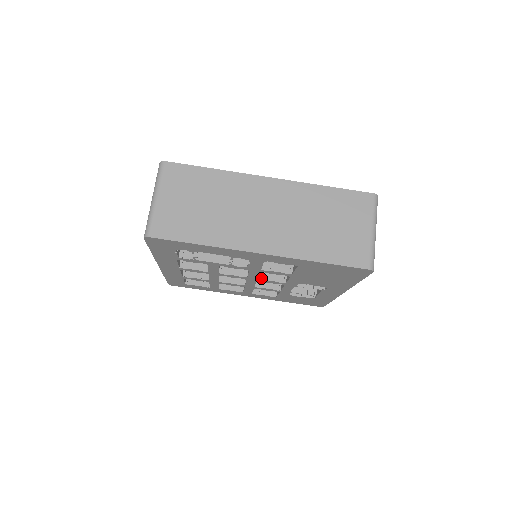
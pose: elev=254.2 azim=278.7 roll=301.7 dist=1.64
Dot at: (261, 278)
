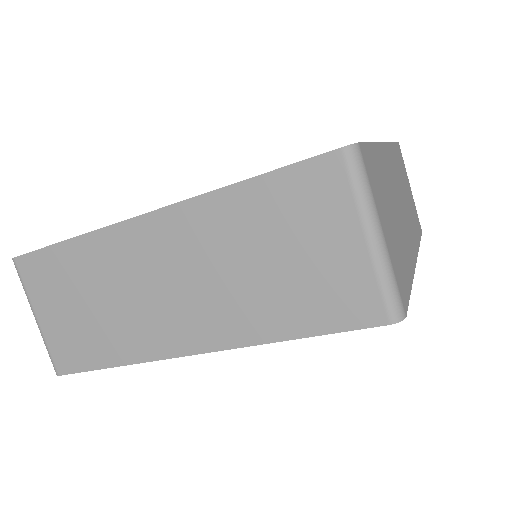
Dot at: occluded
